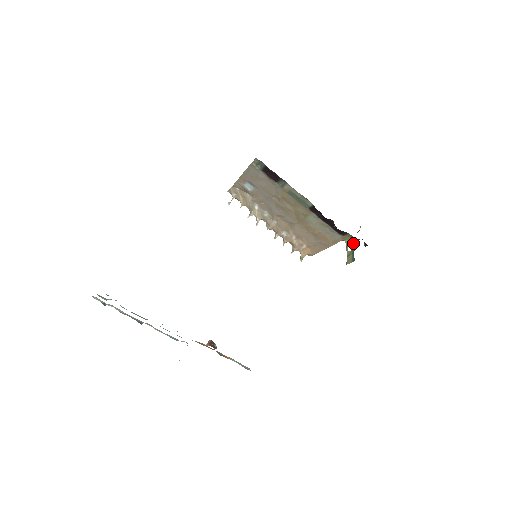
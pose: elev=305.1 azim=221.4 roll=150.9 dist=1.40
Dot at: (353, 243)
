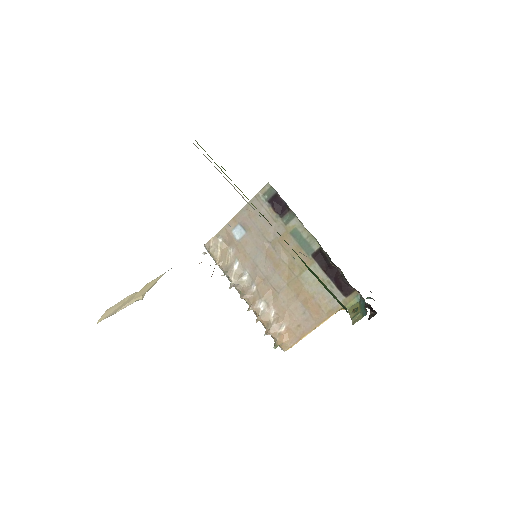
Dot at: (361, 302)
